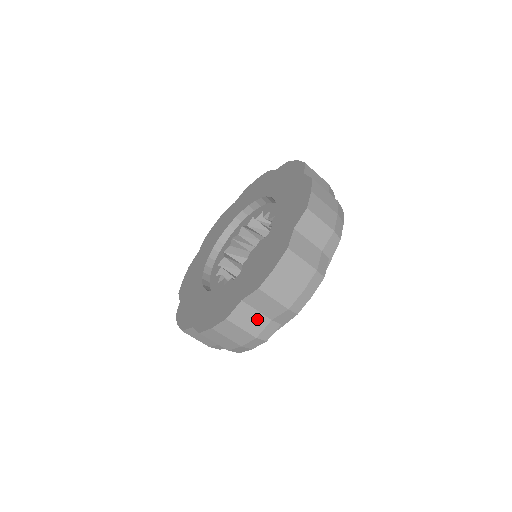
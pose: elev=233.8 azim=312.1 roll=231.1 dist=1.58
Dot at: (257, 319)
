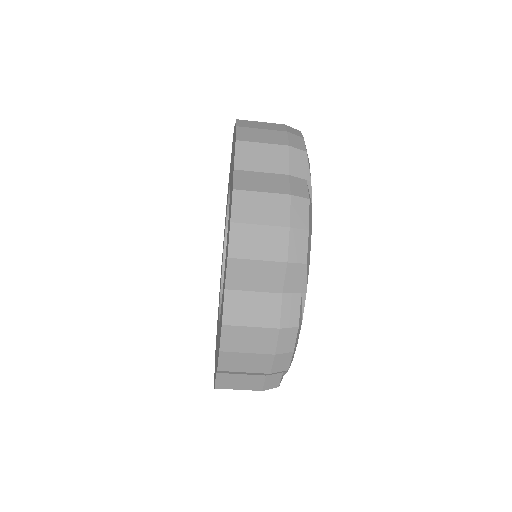
Dot at: (248, 379)
